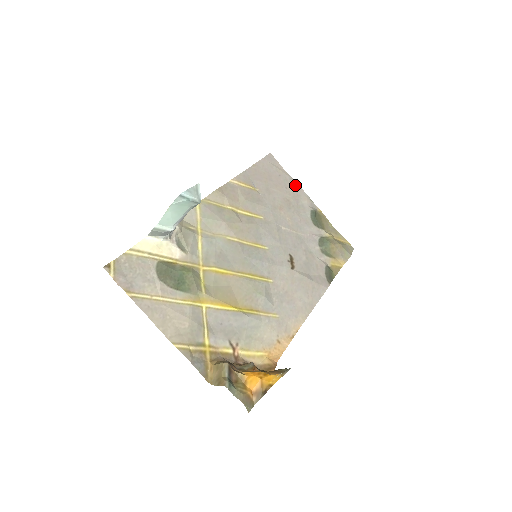
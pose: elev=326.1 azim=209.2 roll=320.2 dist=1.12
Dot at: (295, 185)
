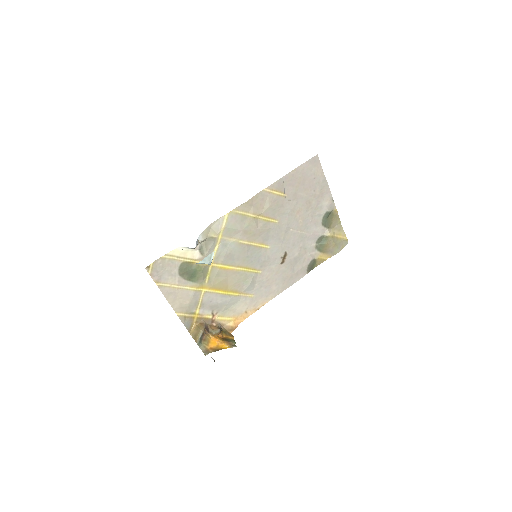
Dot at: (325, 187)
